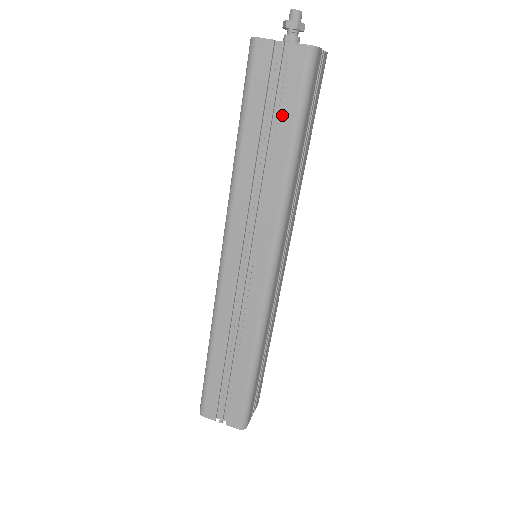
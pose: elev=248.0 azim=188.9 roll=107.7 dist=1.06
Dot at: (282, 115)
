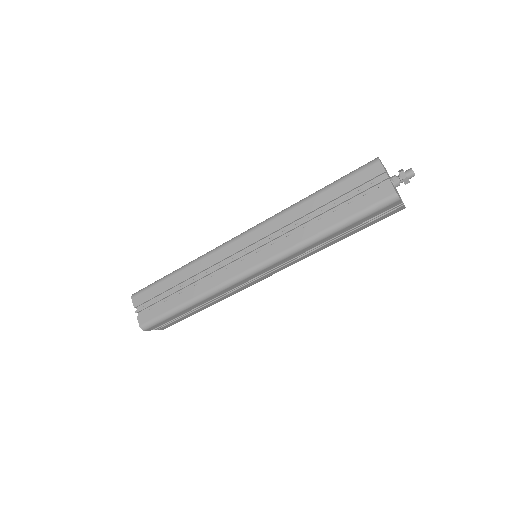
Dot at: (348, 207)
